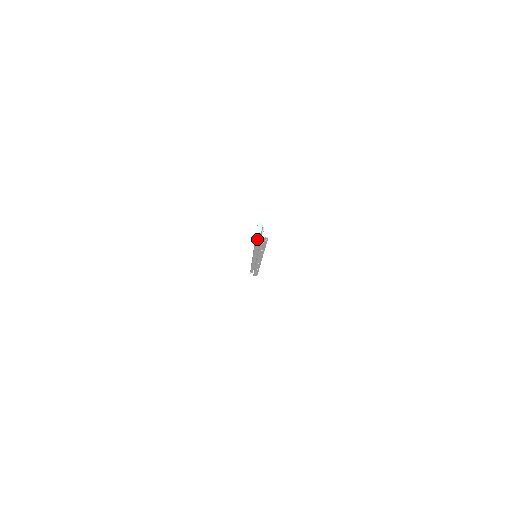
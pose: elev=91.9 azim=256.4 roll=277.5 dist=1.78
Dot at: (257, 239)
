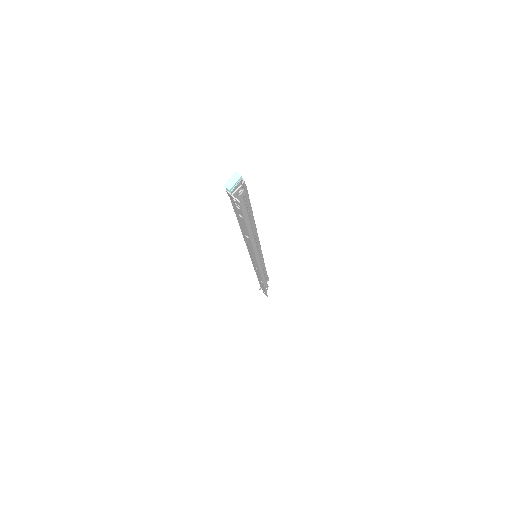
Dot at: (234, 207)
